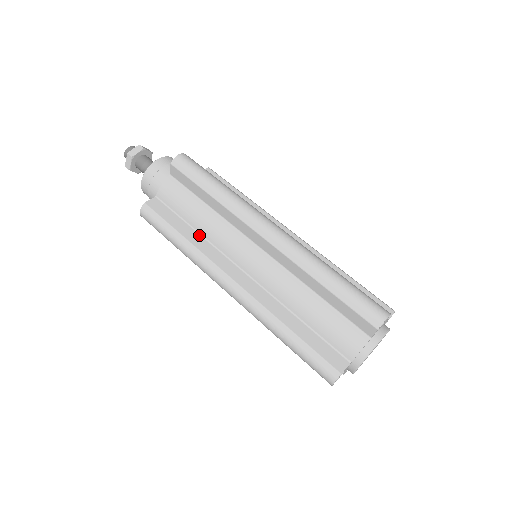
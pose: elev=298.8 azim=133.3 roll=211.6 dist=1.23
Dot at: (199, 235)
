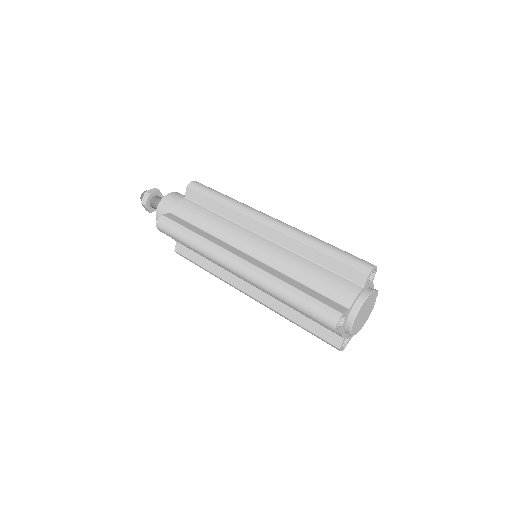
Dot at: (209, 234)
